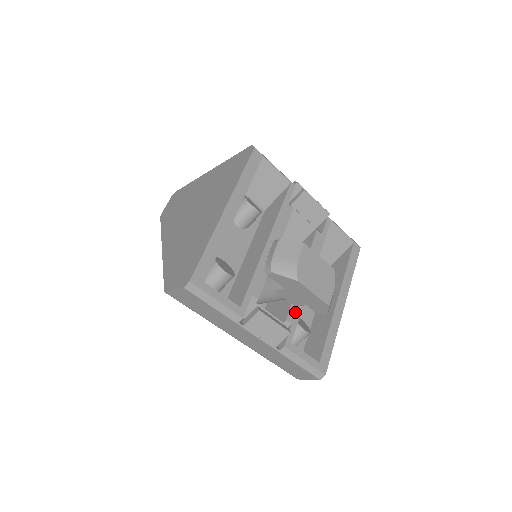
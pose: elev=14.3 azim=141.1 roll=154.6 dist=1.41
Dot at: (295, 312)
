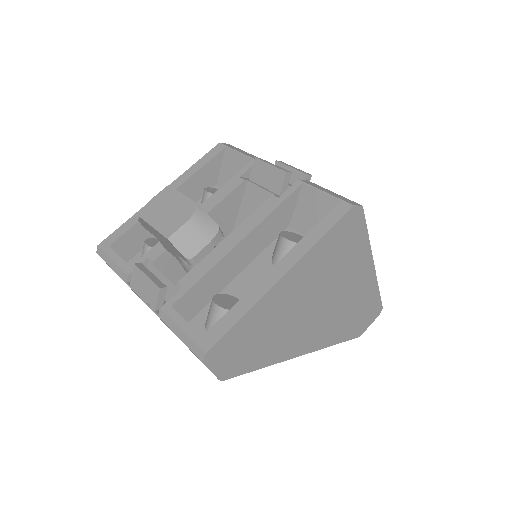
Dot at: (194, 276)
